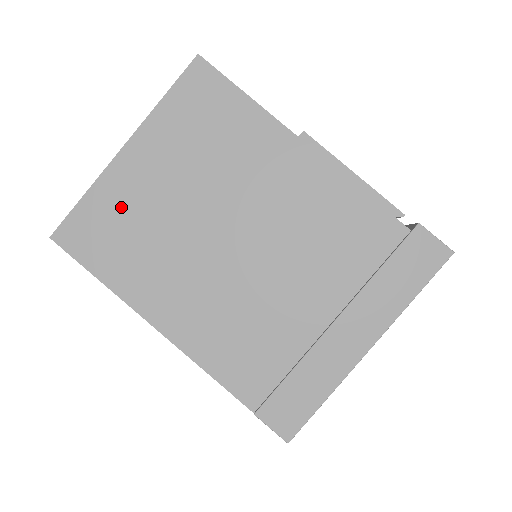
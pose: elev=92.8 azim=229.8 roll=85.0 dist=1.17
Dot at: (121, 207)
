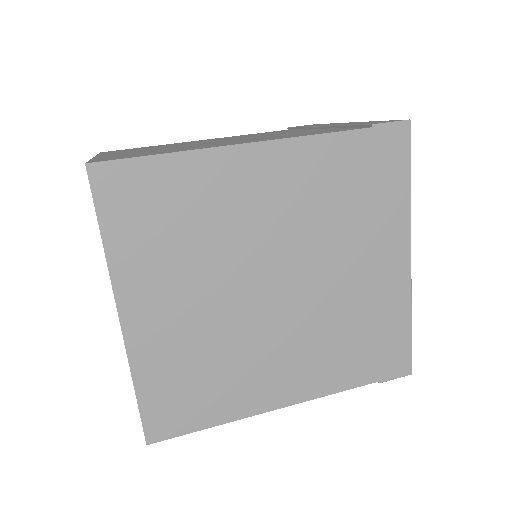
Dot at: (129, 154)
